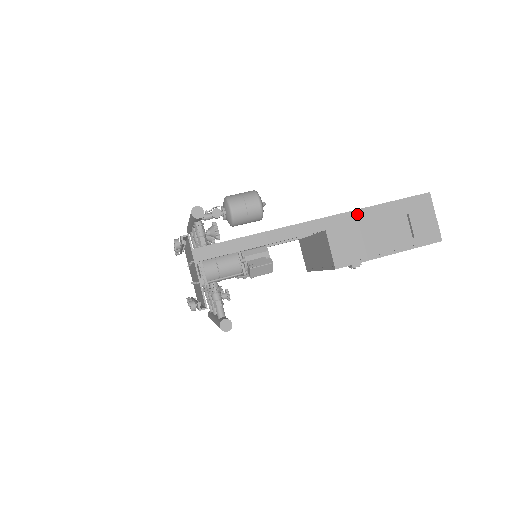
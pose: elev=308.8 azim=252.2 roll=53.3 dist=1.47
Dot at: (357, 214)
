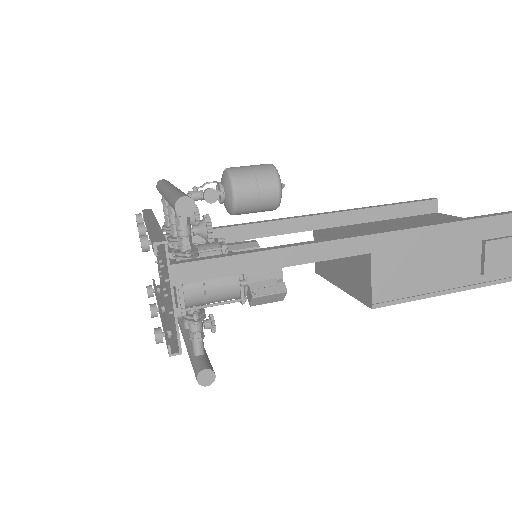
Dot at: (419, 233)
